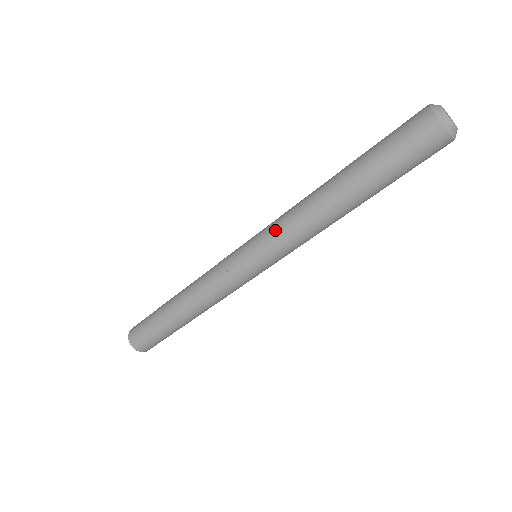
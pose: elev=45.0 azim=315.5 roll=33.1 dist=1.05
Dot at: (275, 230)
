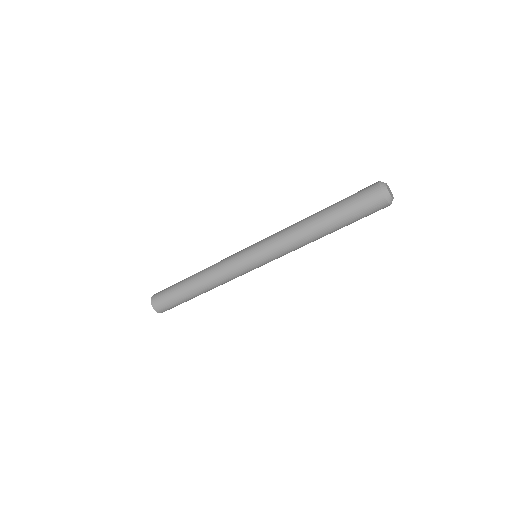
Dot at: (276, 249)
